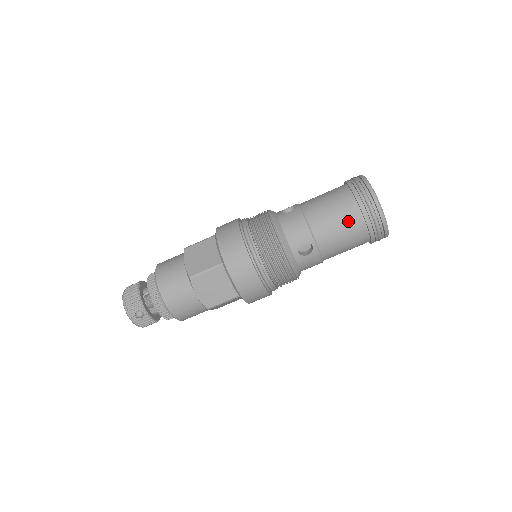
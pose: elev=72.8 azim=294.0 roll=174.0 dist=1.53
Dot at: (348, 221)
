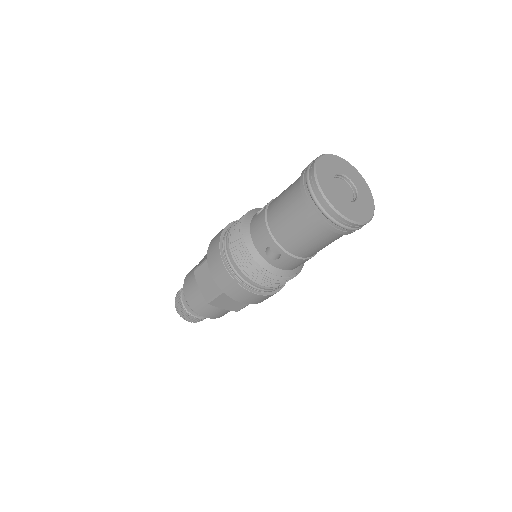
Dot at: occluded
